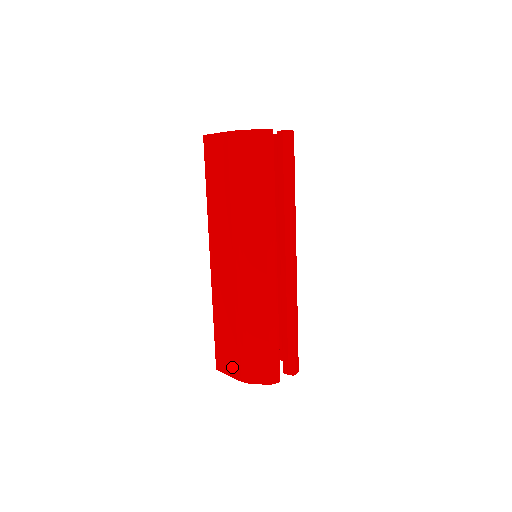
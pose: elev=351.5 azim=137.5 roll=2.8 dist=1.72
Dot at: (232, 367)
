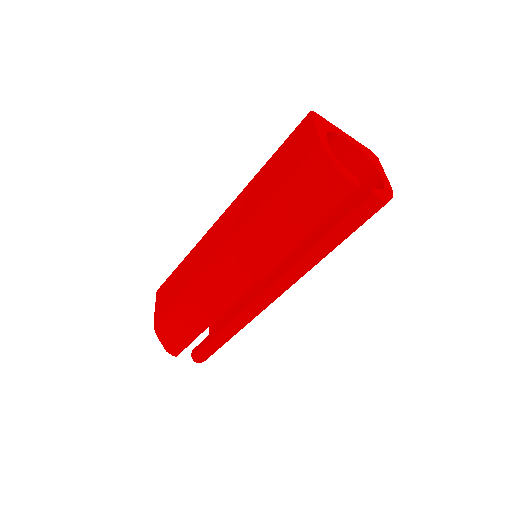
Dot at: (160, 307)
